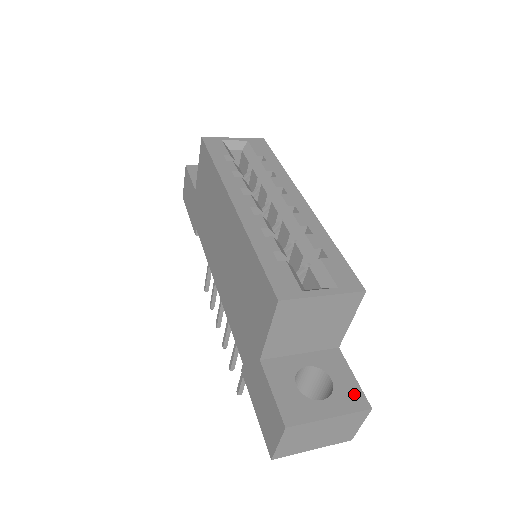
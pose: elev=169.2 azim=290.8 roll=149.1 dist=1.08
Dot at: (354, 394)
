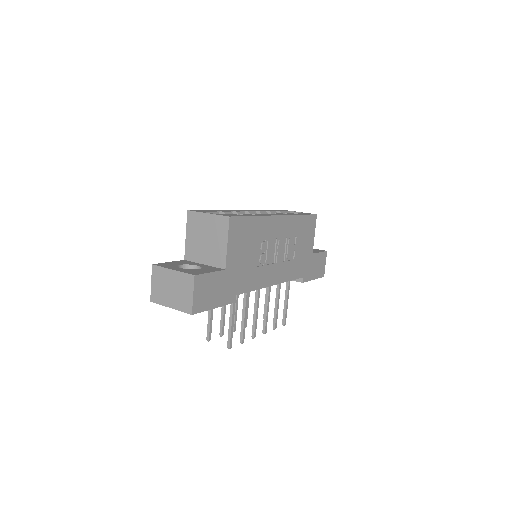
Dot at: (197, 272)
